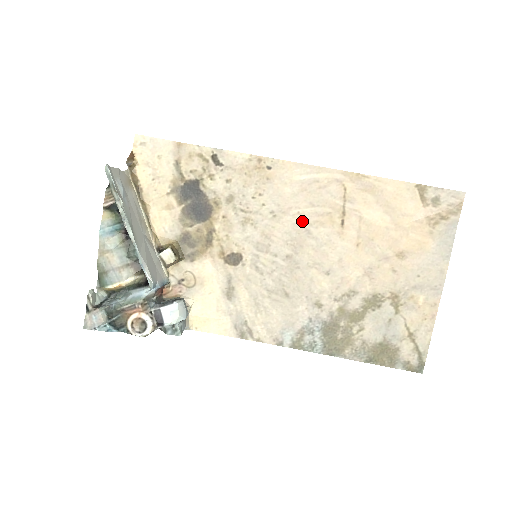
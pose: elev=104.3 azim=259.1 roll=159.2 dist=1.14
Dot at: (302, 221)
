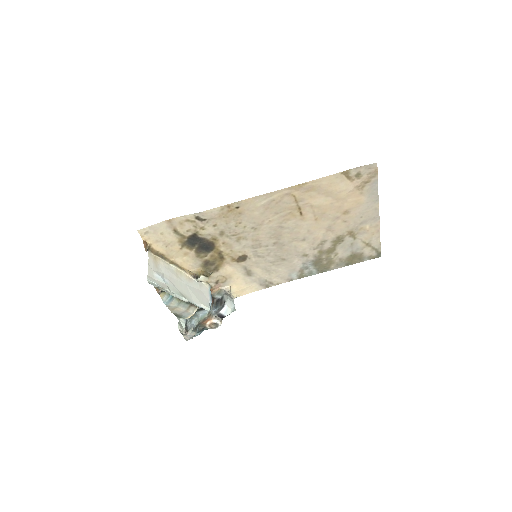
Dot at: (274, 224)
